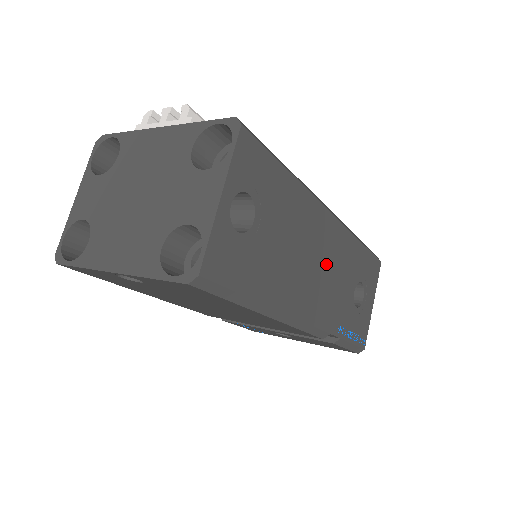
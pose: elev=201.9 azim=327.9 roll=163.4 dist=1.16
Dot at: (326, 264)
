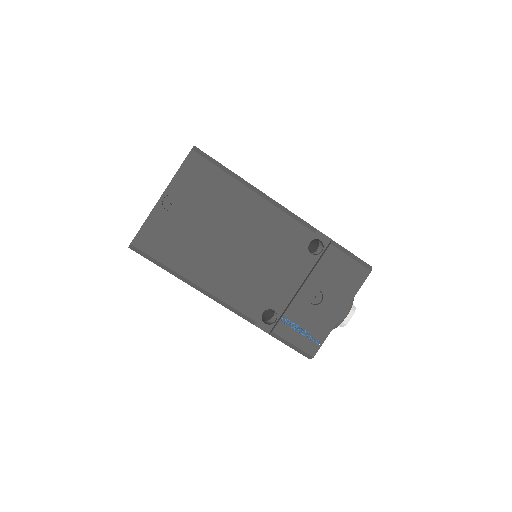
Dot at: occluded
